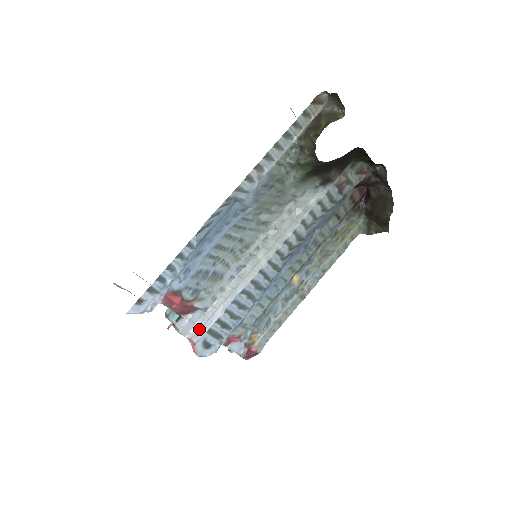
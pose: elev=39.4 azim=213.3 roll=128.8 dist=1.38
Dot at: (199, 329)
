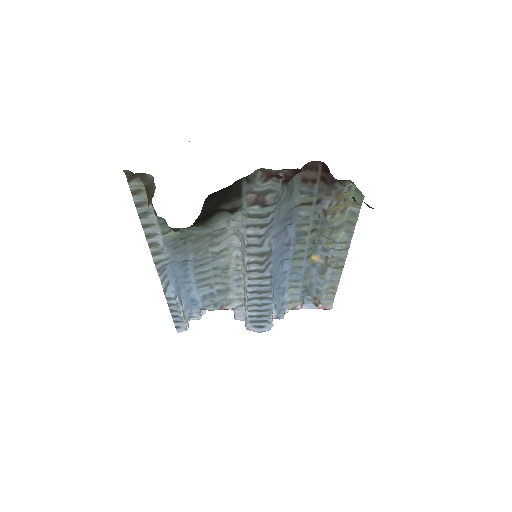
Dot at: occluded
